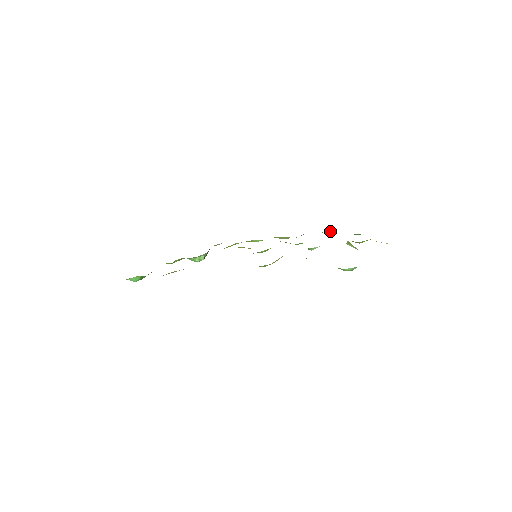
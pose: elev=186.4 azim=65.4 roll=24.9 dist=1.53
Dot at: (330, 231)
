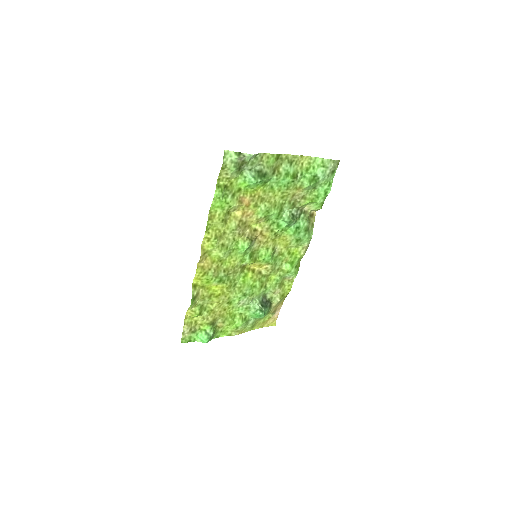
Dot at: (313, 209)
